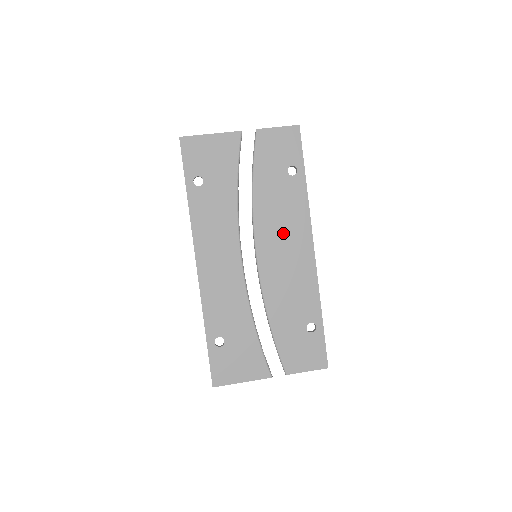
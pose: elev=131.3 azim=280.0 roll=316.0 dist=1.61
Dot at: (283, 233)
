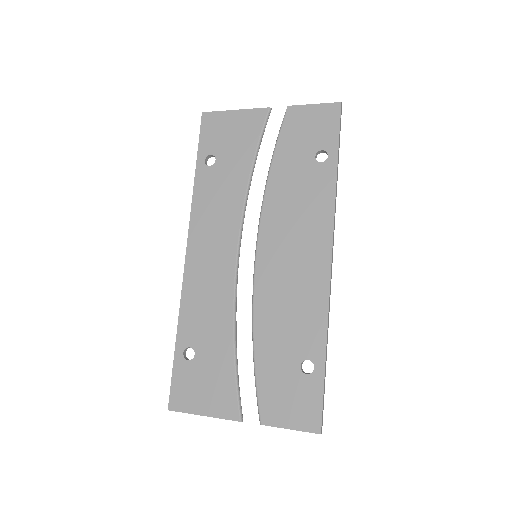
Dot at: (294, 232)
